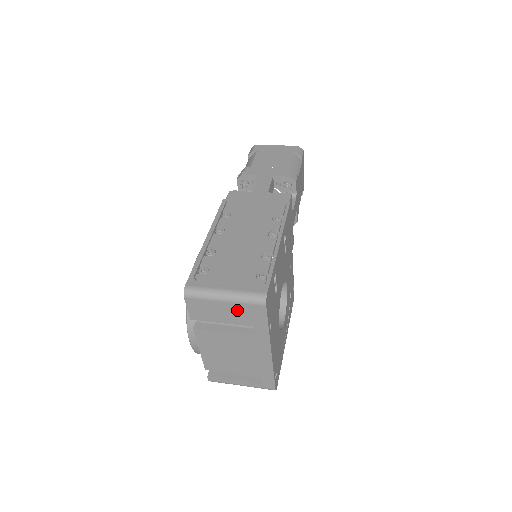
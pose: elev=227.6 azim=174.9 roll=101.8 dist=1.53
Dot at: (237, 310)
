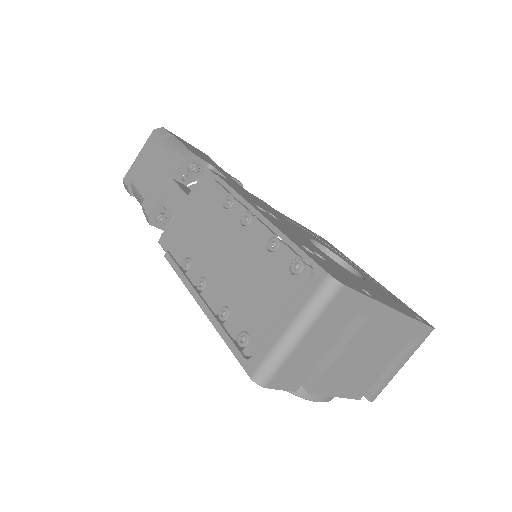
Dot at: (324, 327)
